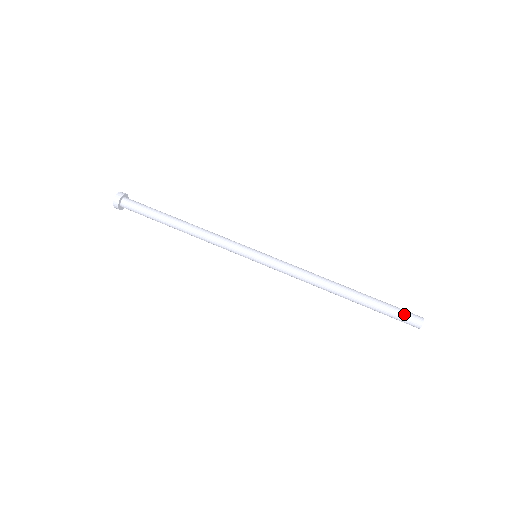
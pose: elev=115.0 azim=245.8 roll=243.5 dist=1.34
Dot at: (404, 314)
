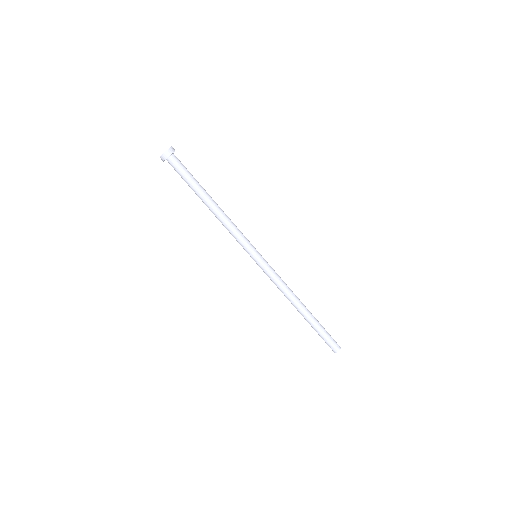
Dot at: (327, 343)
